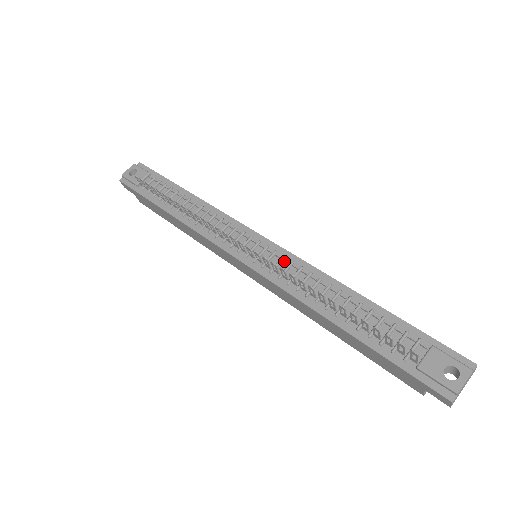
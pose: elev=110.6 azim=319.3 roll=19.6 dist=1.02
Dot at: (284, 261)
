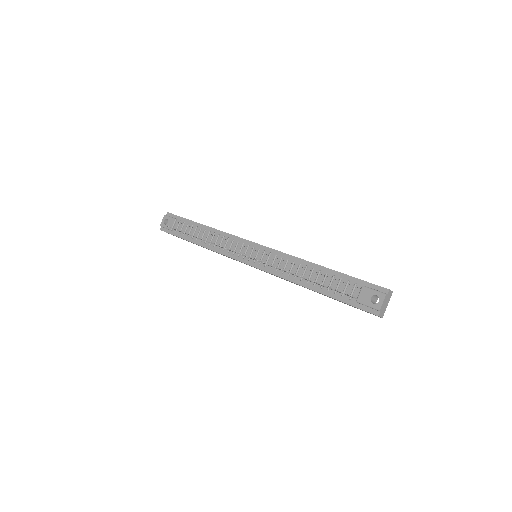
Dot at: (271, 256)
